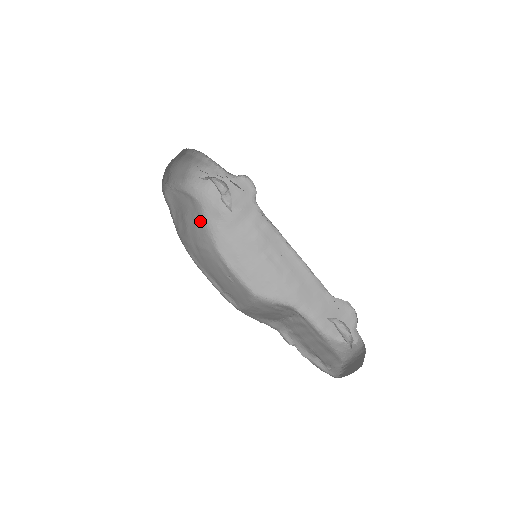
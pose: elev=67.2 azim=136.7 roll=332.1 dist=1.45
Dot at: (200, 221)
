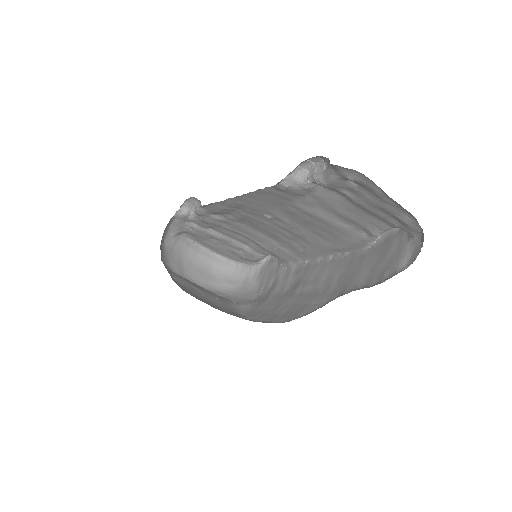
Dot at: (225, 305)
